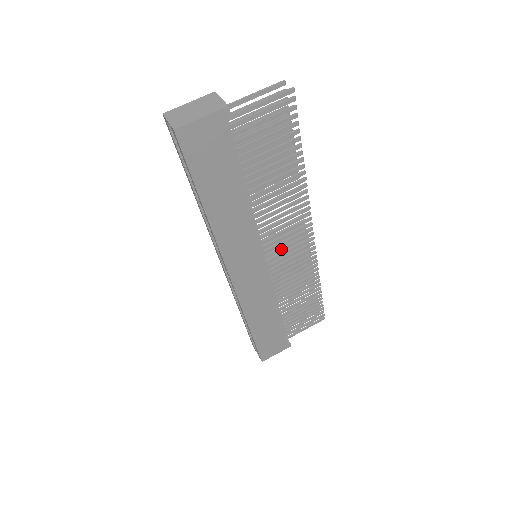
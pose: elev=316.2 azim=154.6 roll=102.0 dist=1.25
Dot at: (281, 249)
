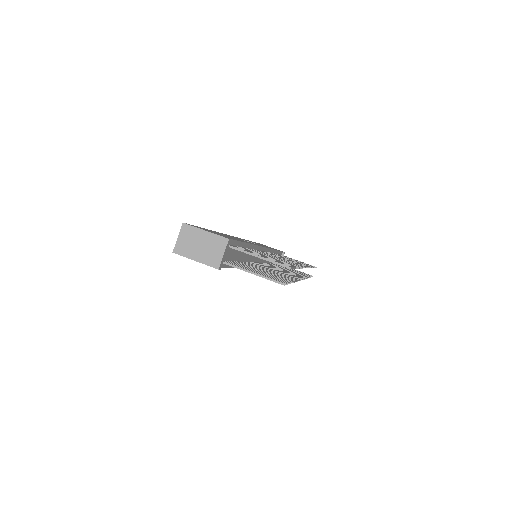
Dot at: occluded
